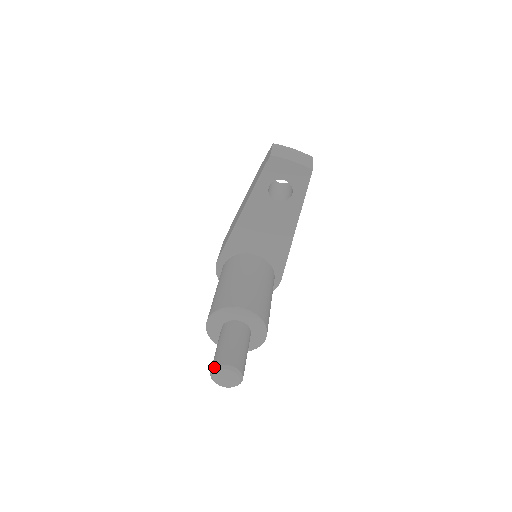
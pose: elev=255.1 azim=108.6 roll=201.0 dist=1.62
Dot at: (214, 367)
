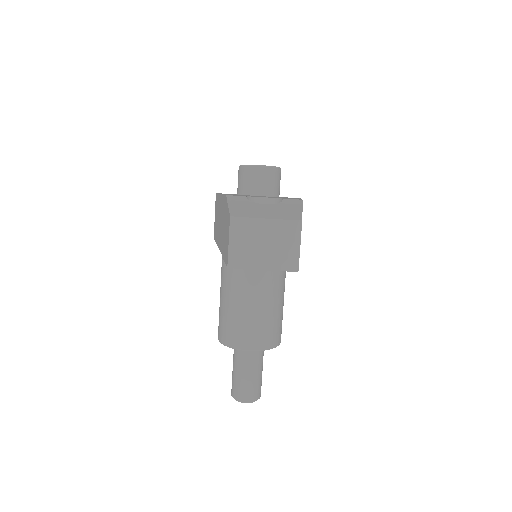
Dot at: occluded
